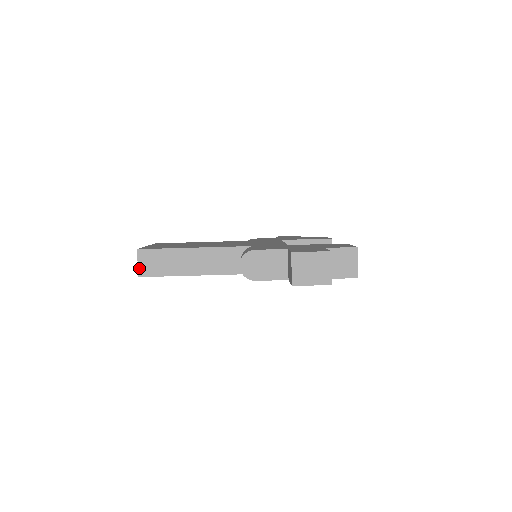
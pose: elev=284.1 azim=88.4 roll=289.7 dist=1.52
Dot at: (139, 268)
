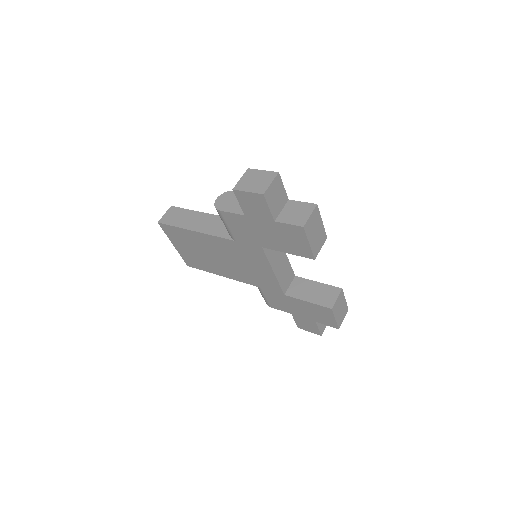
Dot at: (163, 217)
